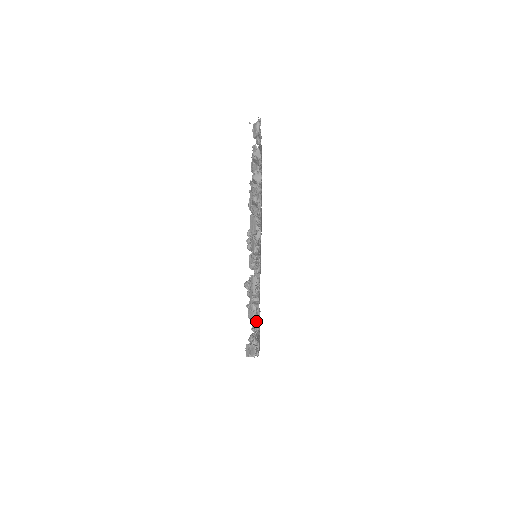
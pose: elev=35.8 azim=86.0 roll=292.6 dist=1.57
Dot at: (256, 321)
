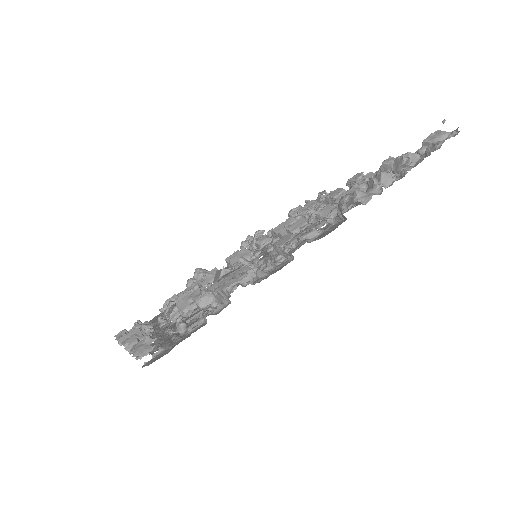
Dot at: (192, 319)
